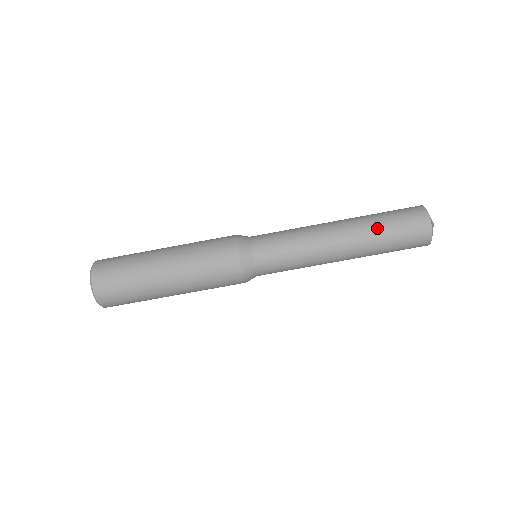
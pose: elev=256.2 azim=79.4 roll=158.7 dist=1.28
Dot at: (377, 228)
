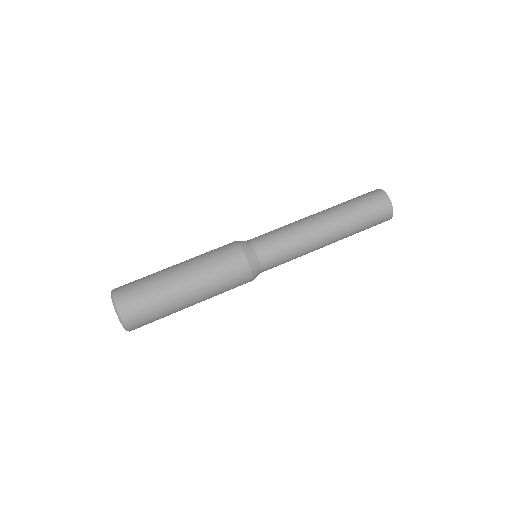
Dot at: (342, 203)
